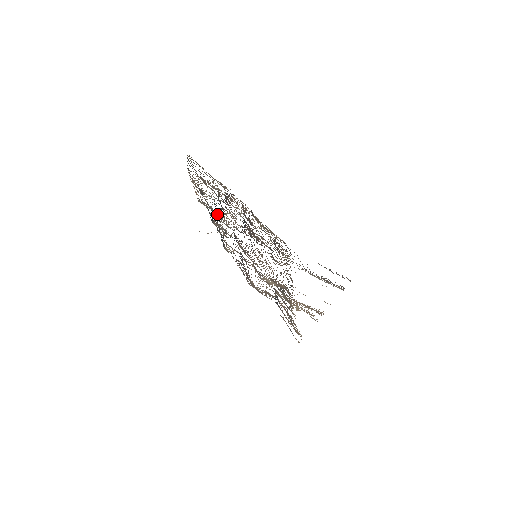
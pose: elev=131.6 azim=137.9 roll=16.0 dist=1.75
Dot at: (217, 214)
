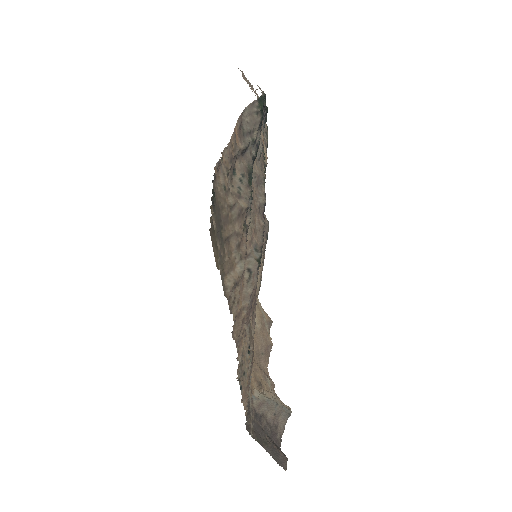
Dot at: occluded
